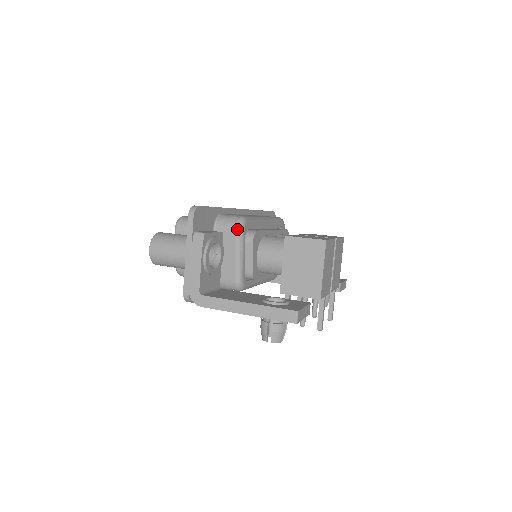
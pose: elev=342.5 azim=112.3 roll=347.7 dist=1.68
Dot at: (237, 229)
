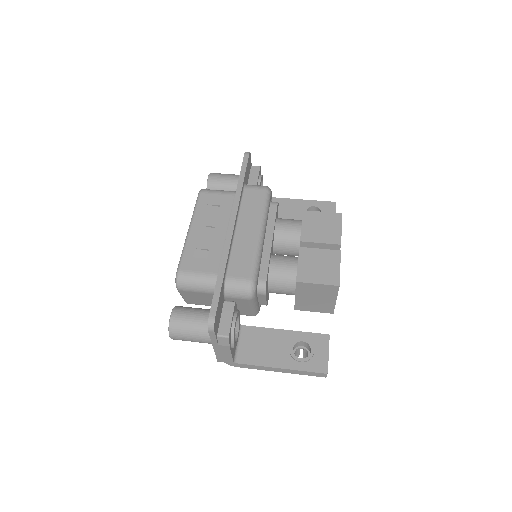
Dot at: (250, 298)
